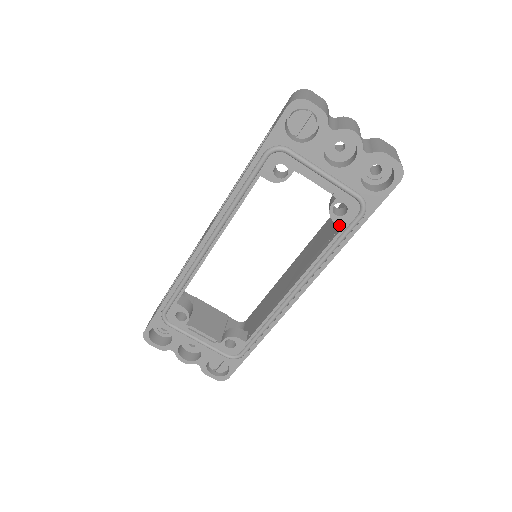
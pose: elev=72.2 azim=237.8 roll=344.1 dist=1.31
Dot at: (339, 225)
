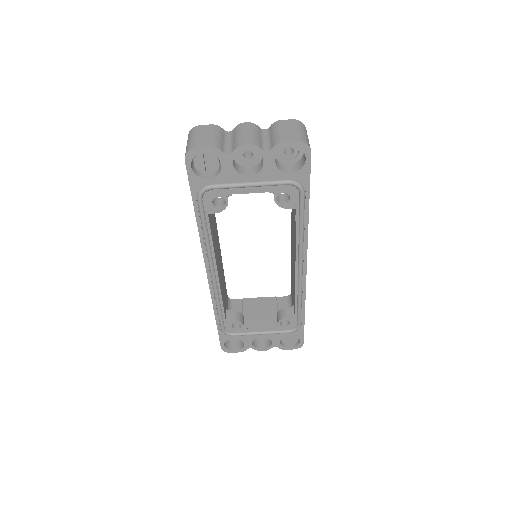
Dot at: (292, 208)
